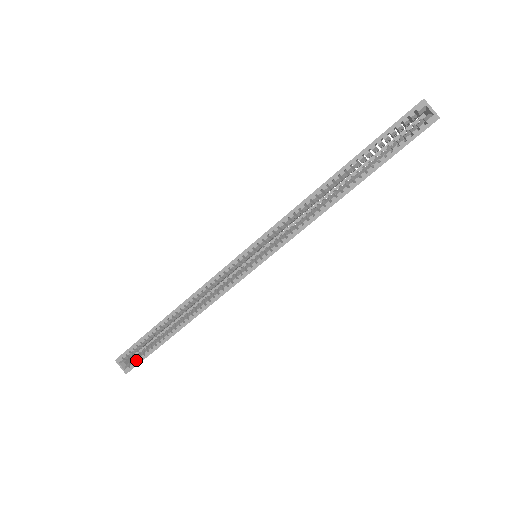
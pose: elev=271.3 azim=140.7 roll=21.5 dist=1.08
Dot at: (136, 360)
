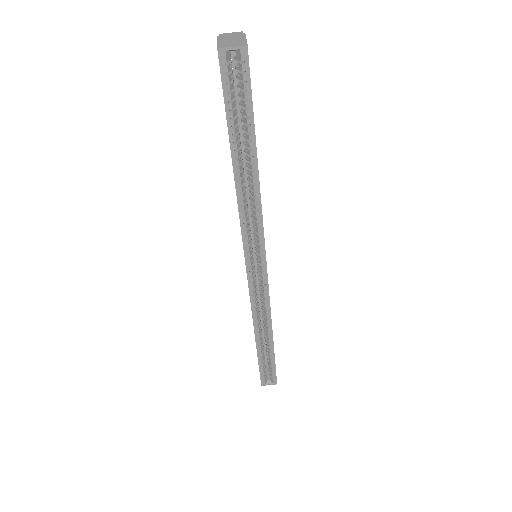
Dot at: (272, 374)
